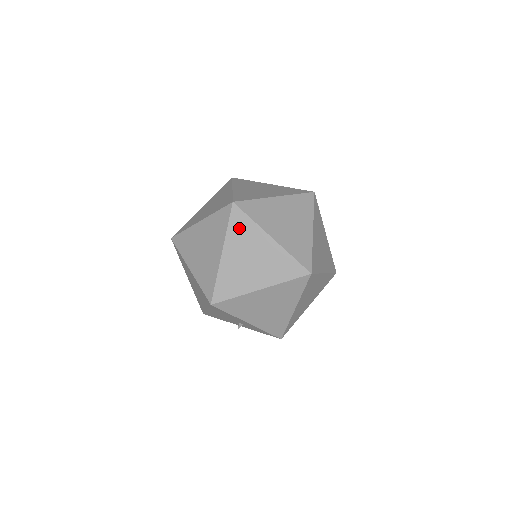
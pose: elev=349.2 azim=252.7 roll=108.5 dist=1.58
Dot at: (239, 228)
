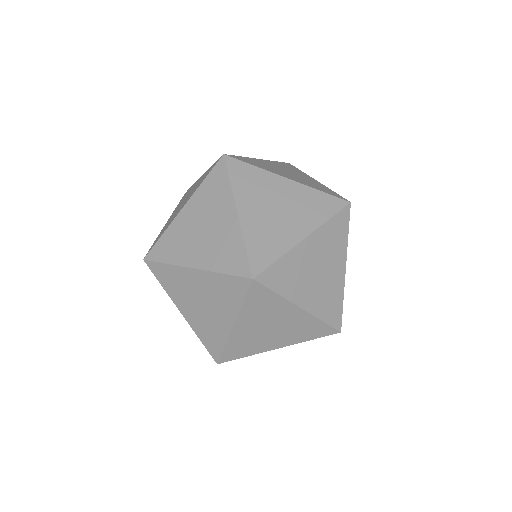
Dot at: occluded
